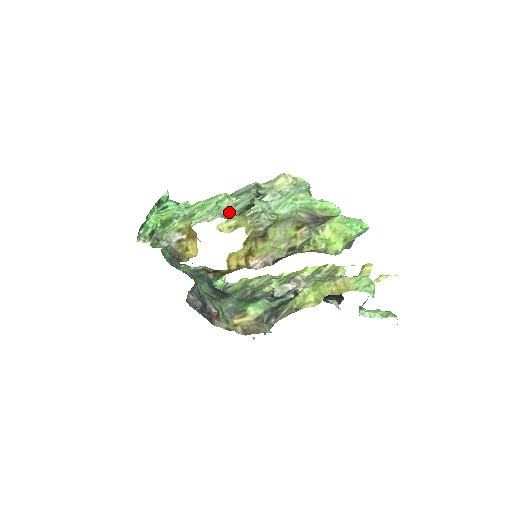
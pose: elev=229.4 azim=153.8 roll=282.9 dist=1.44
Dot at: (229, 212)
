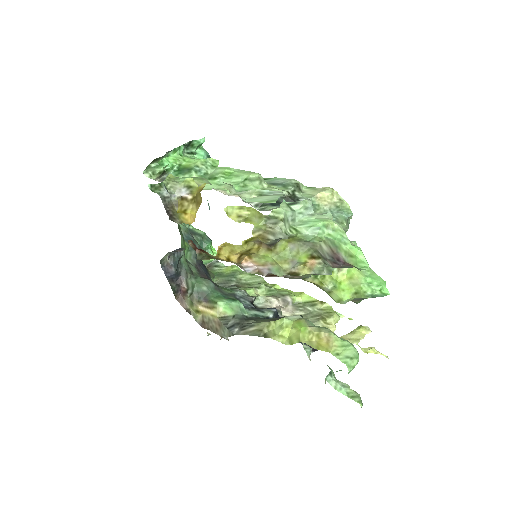
Dot at: (249, 198)
